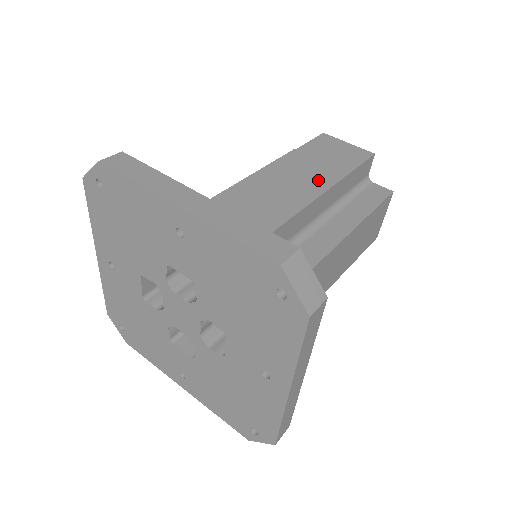
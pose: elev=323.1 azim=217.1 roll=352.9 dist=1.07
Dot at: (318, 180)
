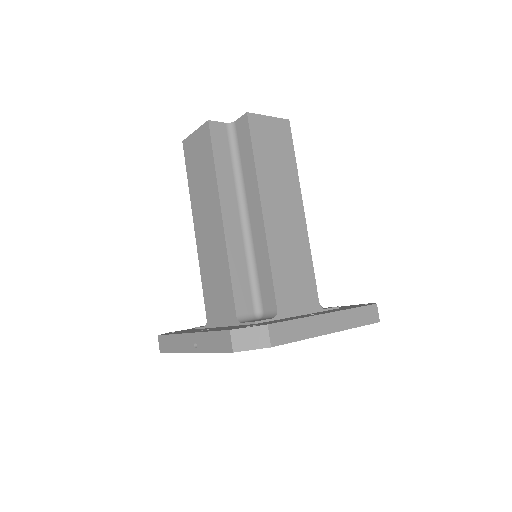
Dot at: (292, 192)
